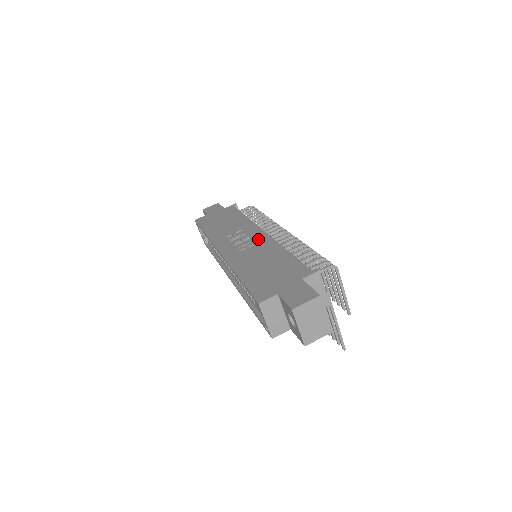
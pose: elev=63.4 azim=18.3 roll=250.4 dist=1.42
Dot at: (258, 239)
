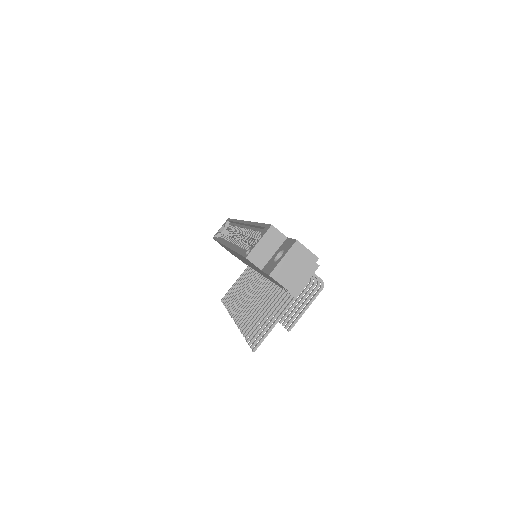
Dot at: occluded
